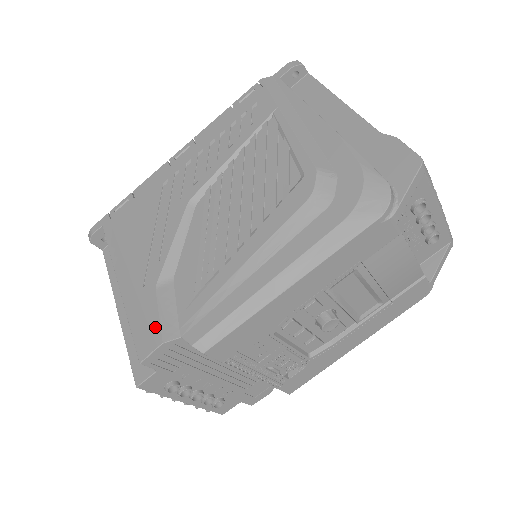
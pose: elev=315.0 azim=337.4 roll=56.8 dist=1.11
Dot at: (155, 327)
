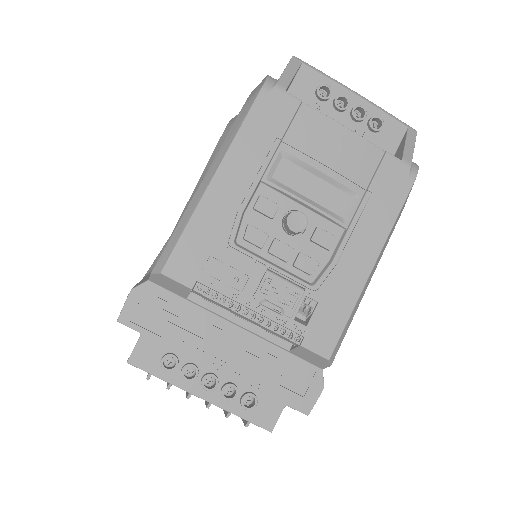
Dot at: occluded
